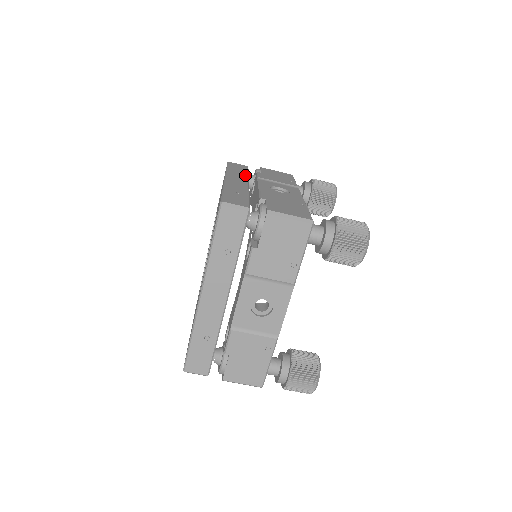
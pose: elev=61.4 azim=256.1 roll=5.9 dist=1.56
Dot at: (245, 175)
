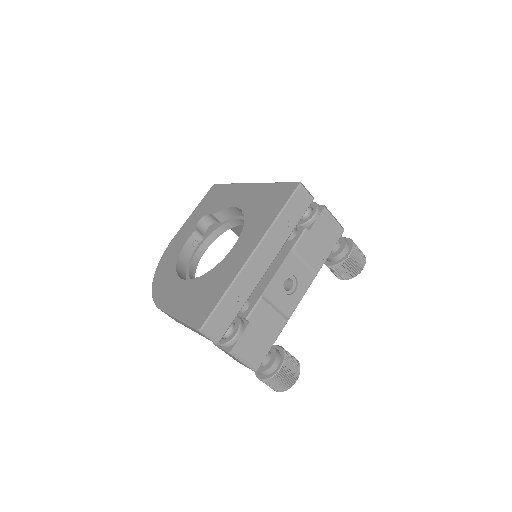
Dot at: occluded
